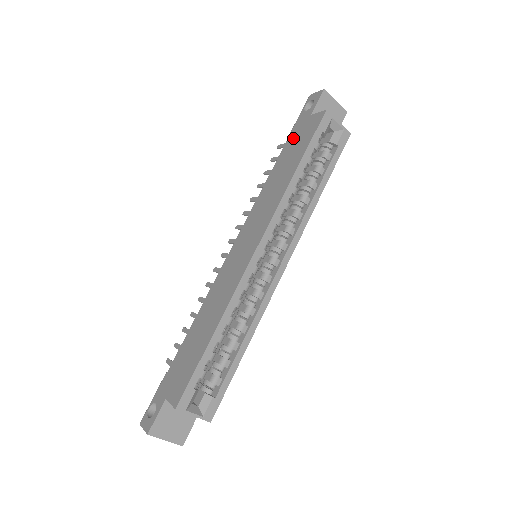
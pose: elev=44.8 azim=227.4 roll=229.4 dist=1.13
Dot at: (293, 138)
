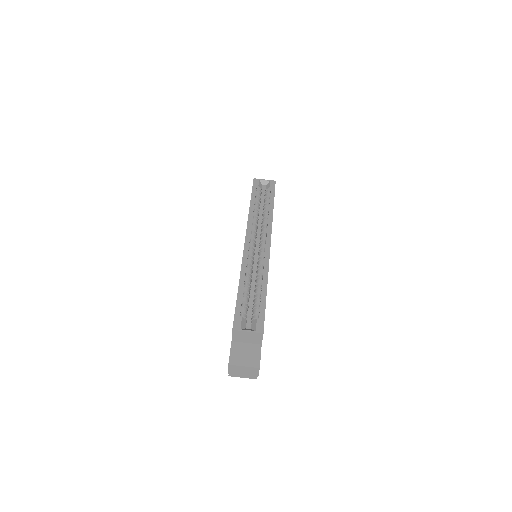
Dot at: occluded
